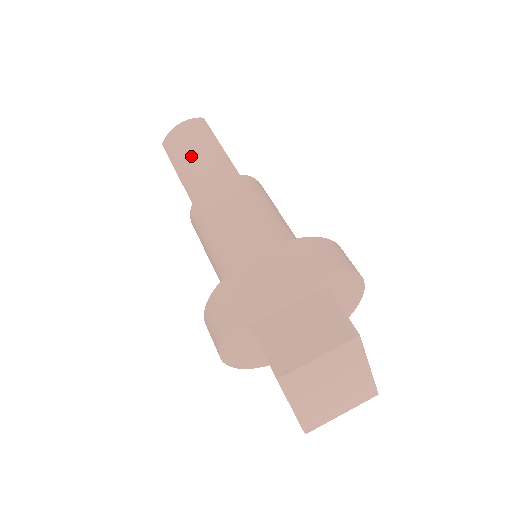
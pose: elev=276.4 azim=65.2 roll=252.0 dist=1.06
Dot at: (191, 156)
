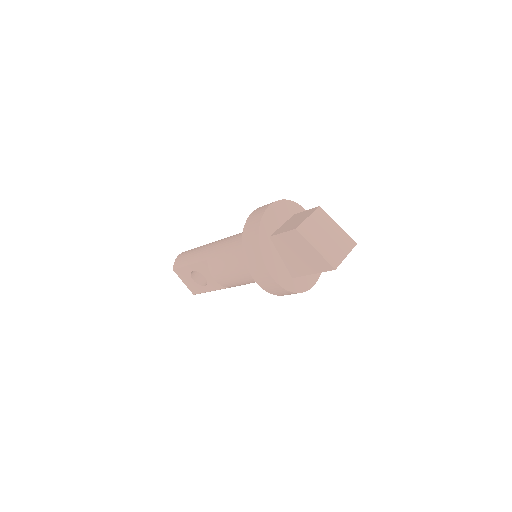
Dot at: (194, 252)
